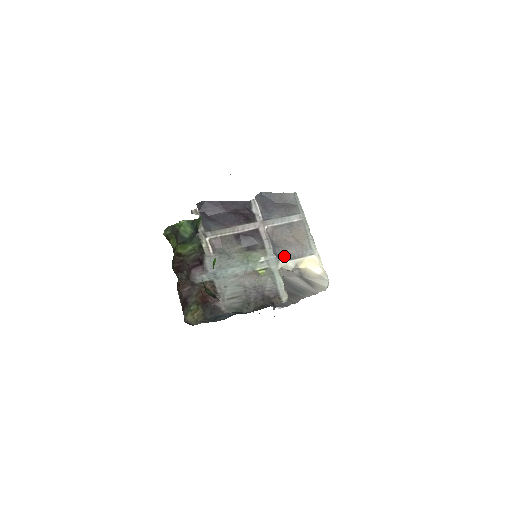
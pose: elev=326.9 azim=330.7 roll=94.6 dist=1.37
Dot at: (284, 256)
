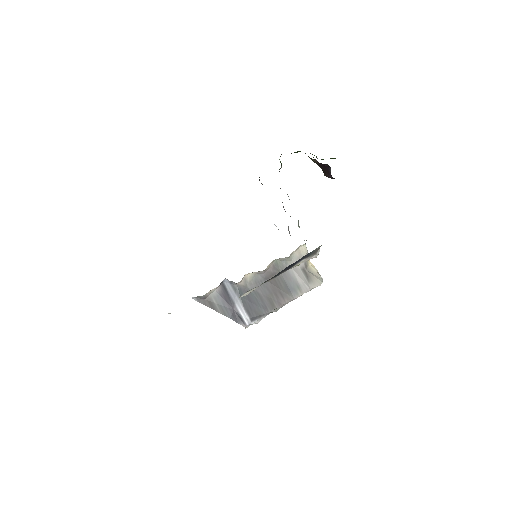
Dot at: occluded
